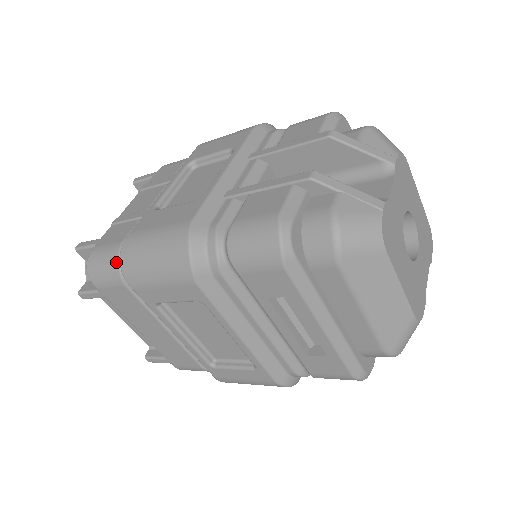
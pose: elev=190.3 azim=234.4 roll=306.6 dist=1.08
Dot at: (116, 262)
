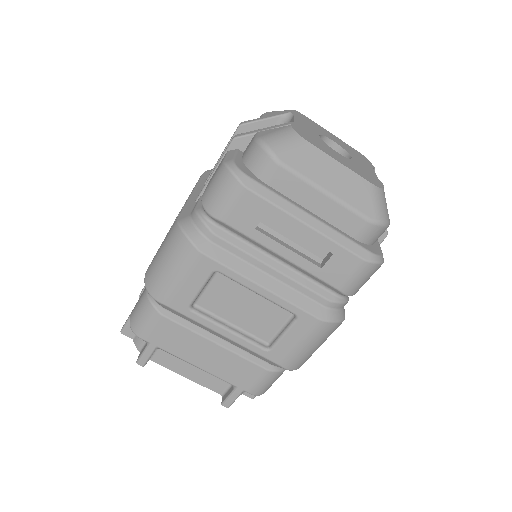
Dot at: (147, 301)
